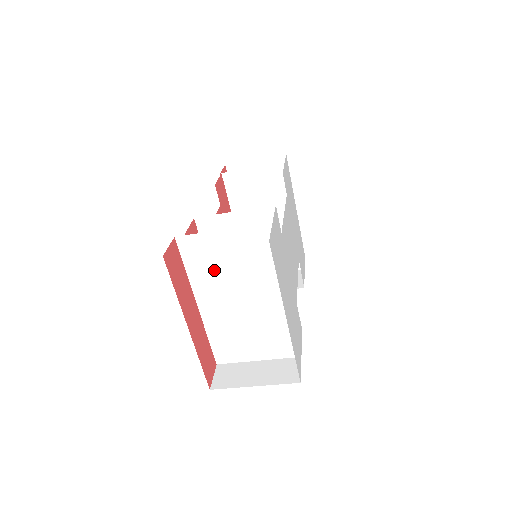
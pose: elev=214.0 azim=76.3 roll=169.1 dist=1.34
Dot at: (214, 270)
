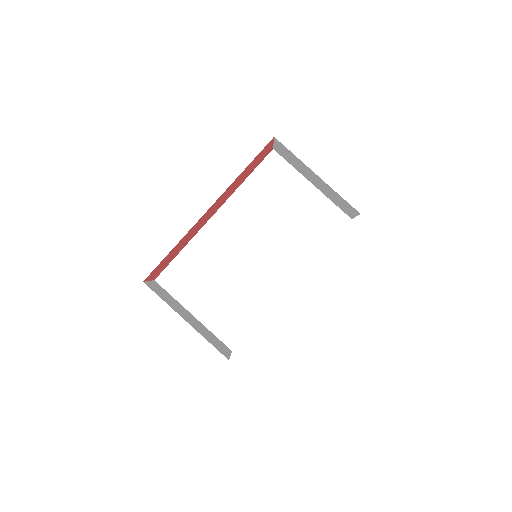
Dot at: (266, 204)
